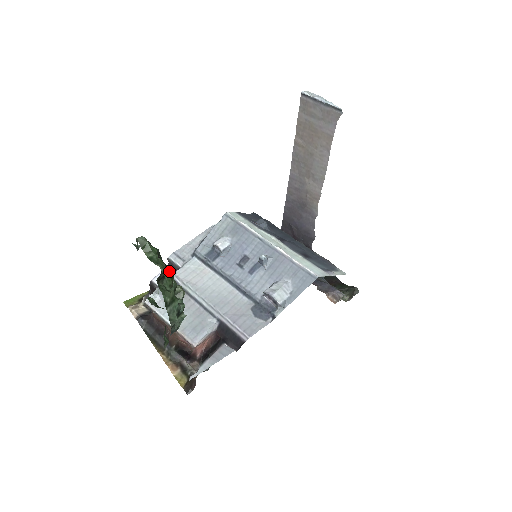
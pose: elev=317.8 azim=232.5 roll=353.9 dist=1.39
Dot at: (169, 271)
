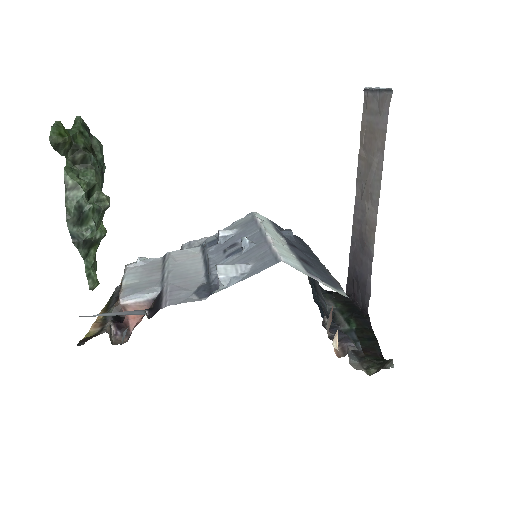
Dot at: (64, 131)
